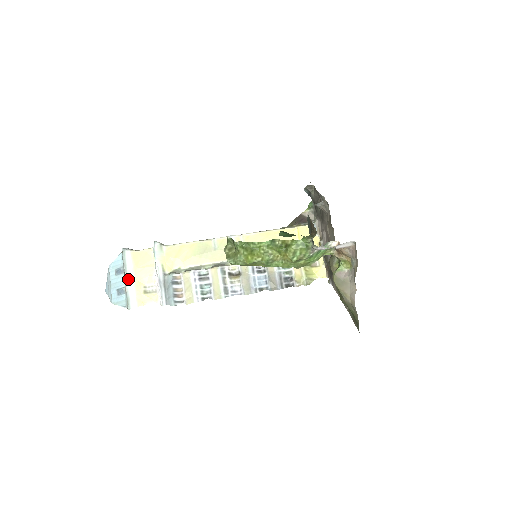
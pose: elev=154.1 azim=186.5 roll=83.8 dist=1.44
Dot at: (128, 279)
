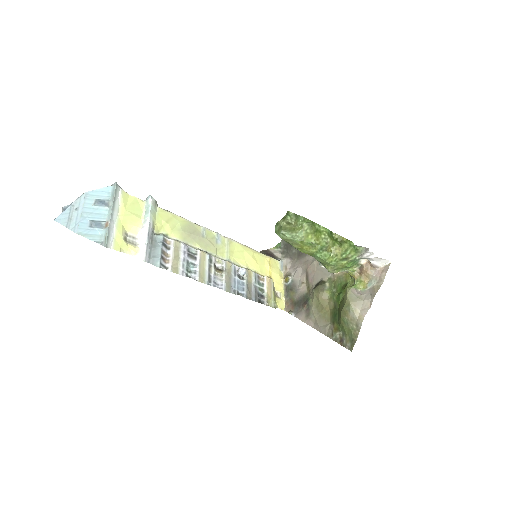
Dot at: (113, 215)
